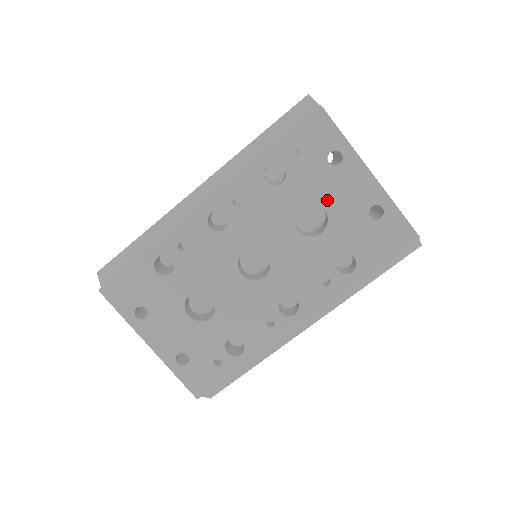
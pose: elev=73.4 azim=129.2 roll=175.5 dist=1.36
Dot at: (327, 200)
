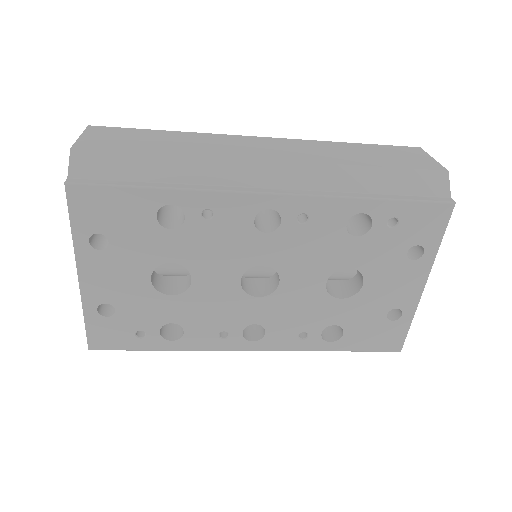
Dot at: (373, 278)
